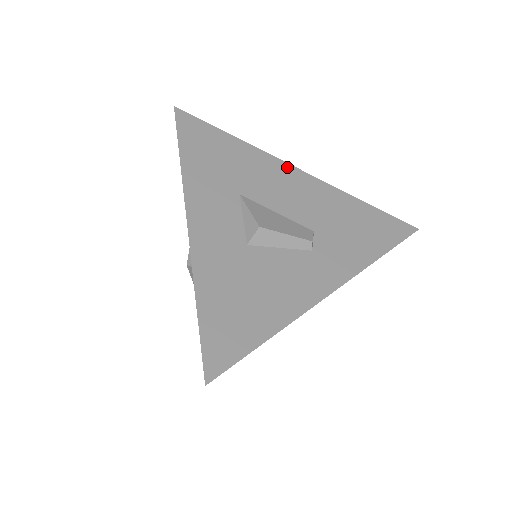
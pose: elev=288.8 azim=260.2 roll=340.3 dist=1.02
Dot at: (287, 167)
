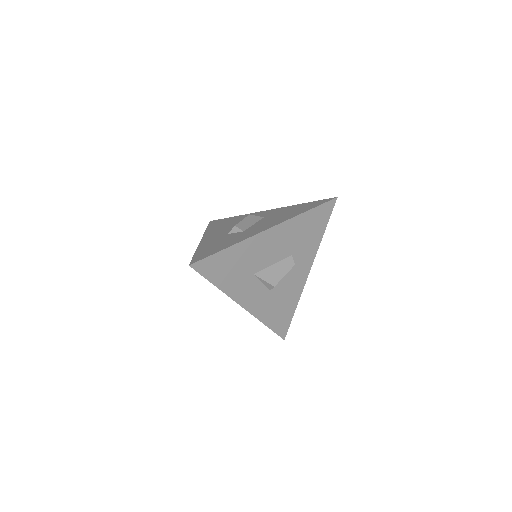
Dot at: (264, 234)
